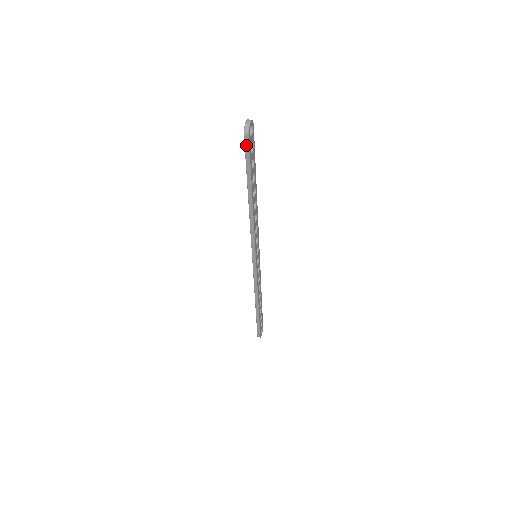
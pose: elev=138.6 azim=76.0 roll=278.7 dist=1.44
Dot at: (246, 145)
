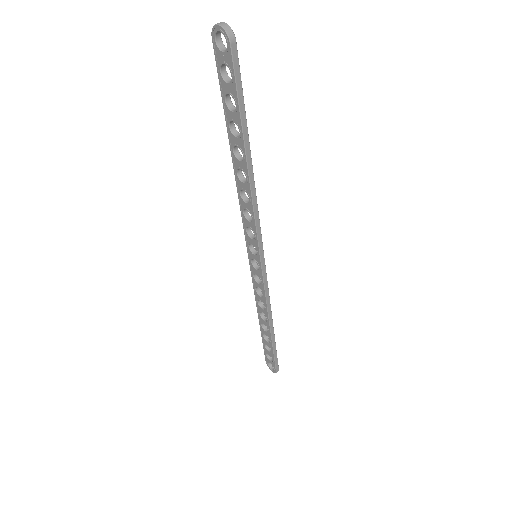
Dot at: (235, 61)
